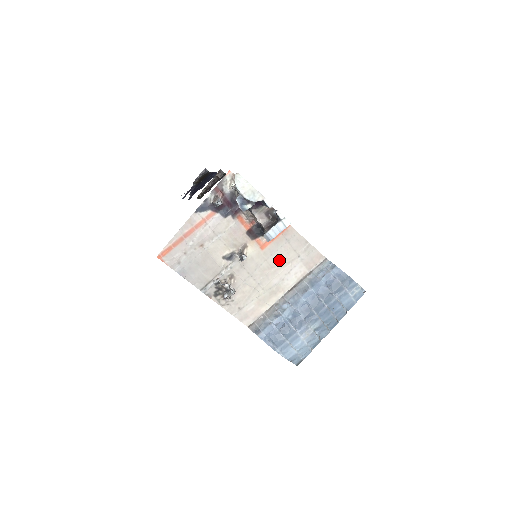
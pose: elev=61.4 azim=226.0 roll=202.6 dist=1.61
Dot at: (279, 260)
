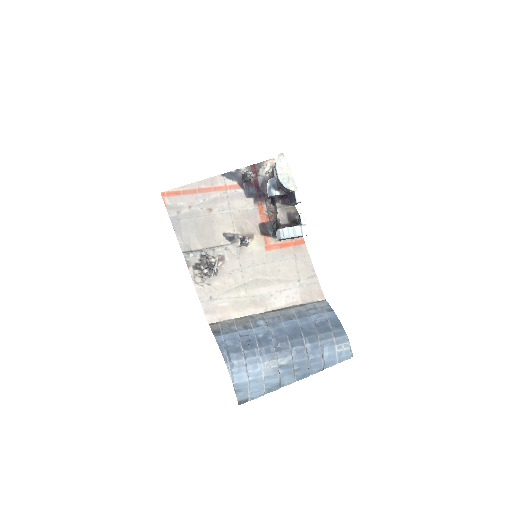
Dot at: (277, 272)
